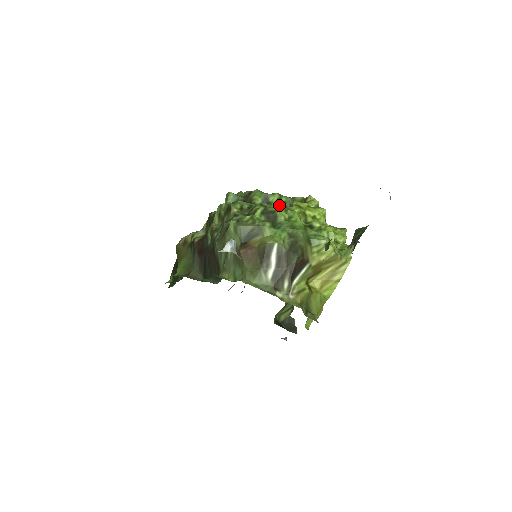
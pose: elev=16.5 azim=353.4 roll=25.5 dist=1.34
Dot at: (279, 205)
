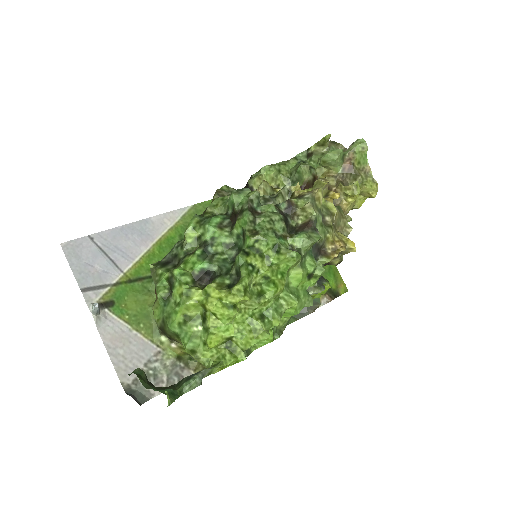
Dot at: occluded
